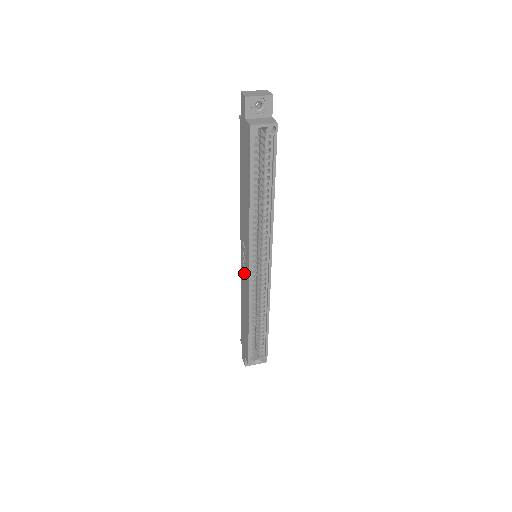
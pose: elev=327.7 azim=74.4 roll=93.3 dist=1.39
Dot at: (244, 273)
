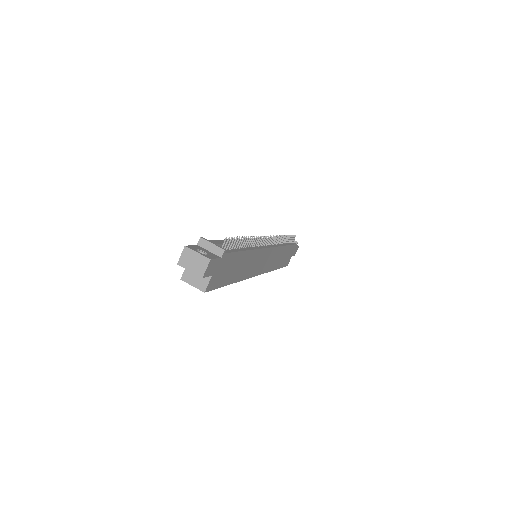
Dot at: occluded
